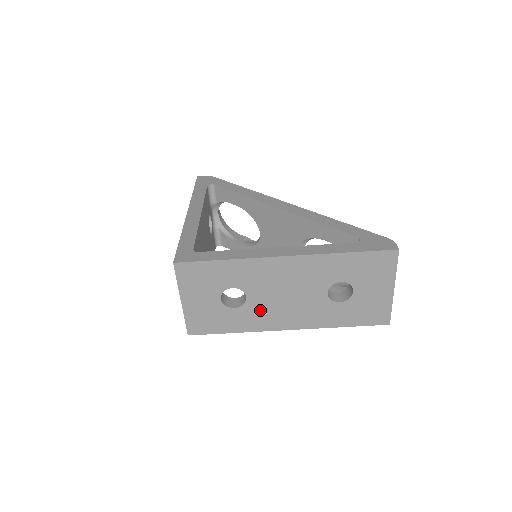
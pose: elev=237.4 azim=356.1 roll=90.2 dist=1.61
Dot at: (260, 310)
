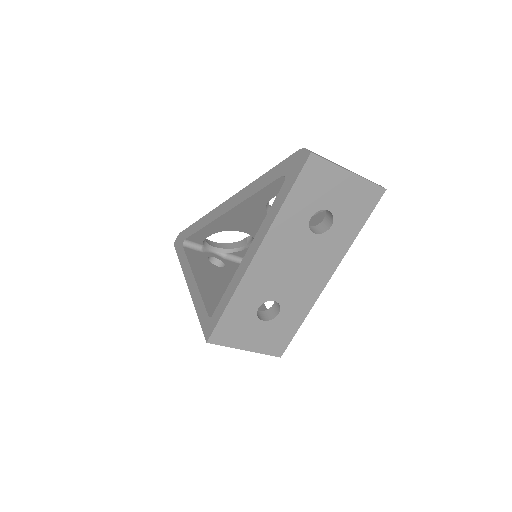
Dot at: (294, 295)
